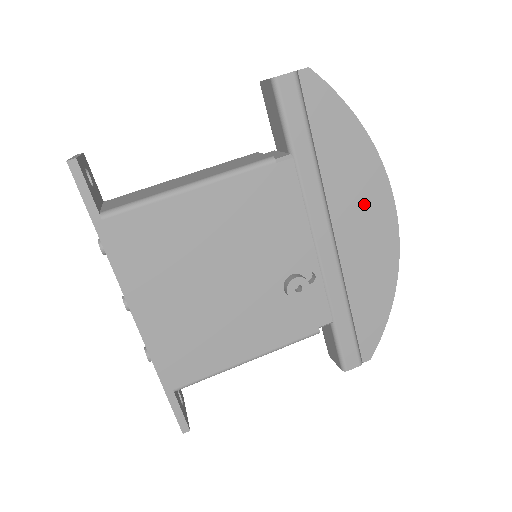
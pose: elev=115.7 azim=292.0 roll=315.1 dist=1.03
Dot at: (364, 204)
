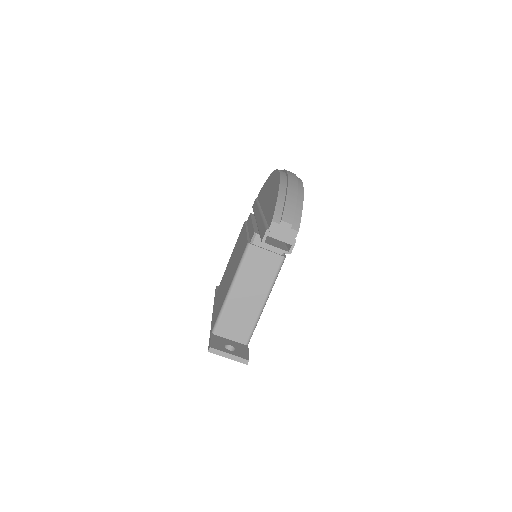
Dot at: occluded
